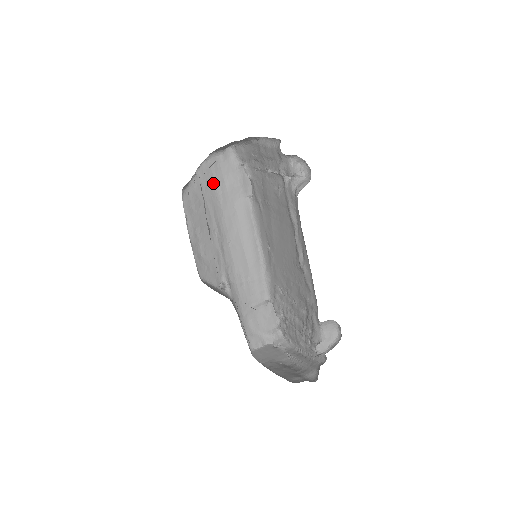
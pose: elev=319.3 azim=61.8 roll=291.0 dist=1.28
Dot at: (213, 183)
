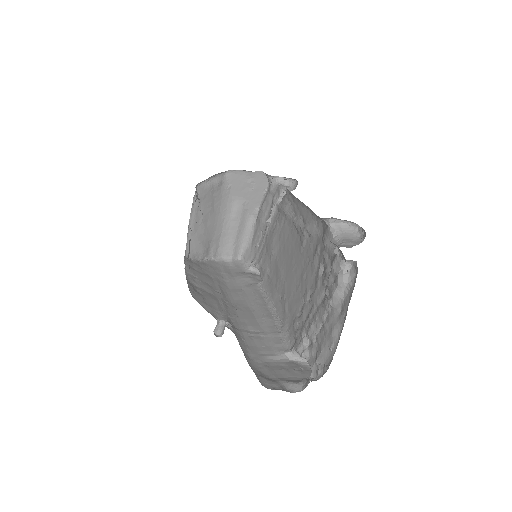
Dot at: (220, 272)
